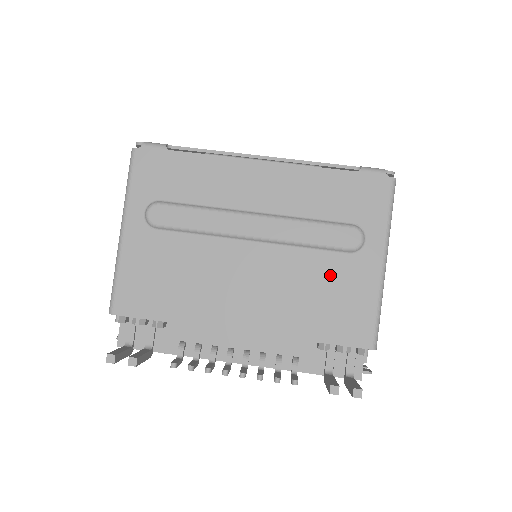
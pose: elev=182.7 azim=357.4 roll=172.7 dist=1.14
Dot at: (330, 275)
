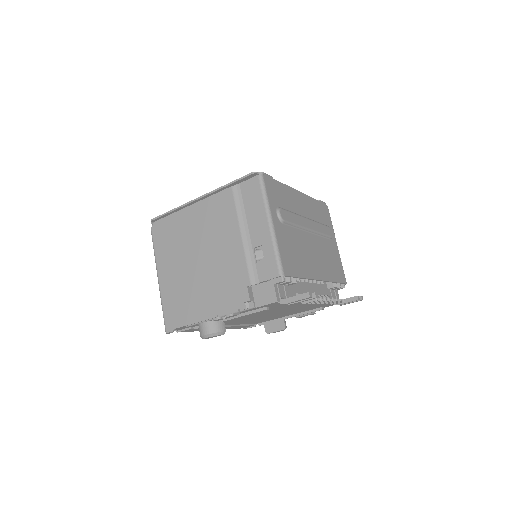
Dot at: (330, 250)
